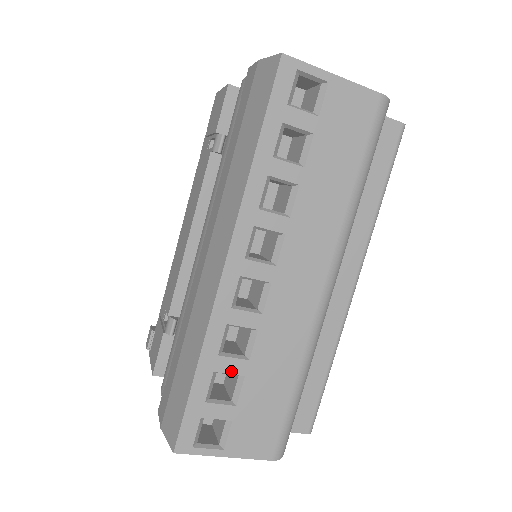
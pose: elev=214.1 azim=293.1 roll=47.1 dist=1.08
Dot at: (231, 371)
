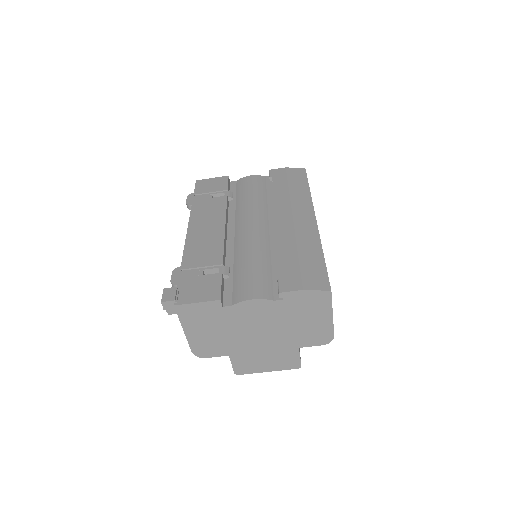
Dot at: occluded
